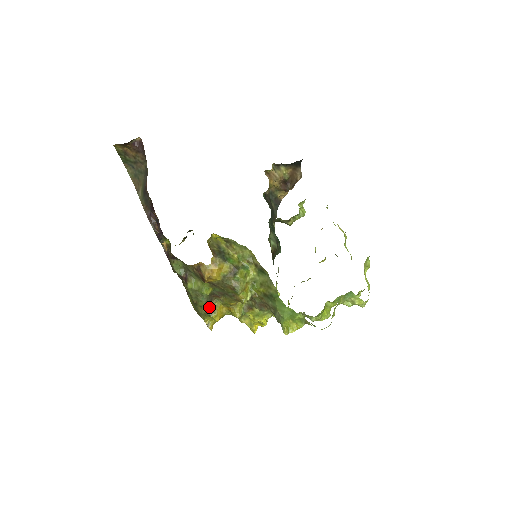
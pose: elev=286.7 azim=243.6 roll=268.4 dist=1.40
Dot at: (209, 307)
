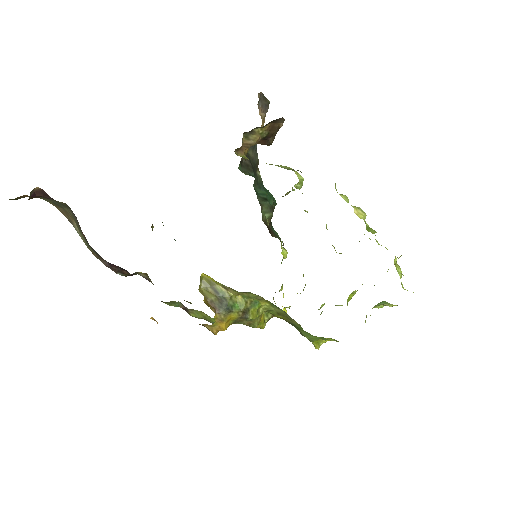
Dot at: occluded
